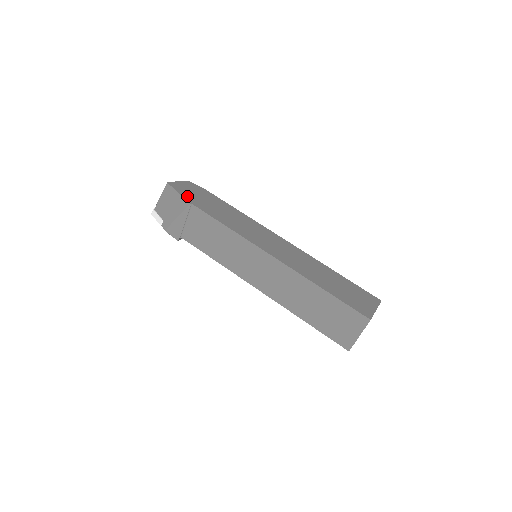
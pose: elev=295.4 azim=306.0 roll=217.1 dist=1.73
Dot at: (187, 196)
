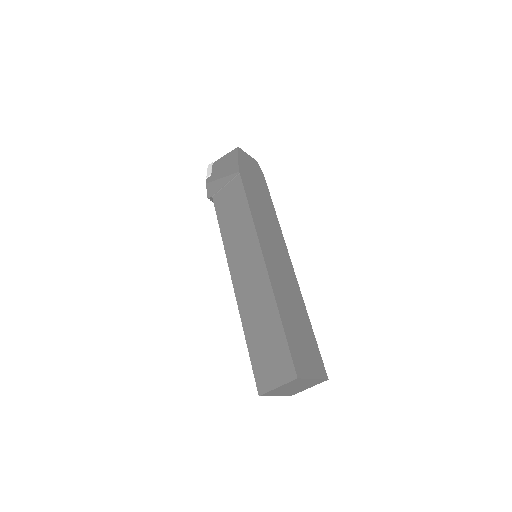
Dot at: (243, 166)
